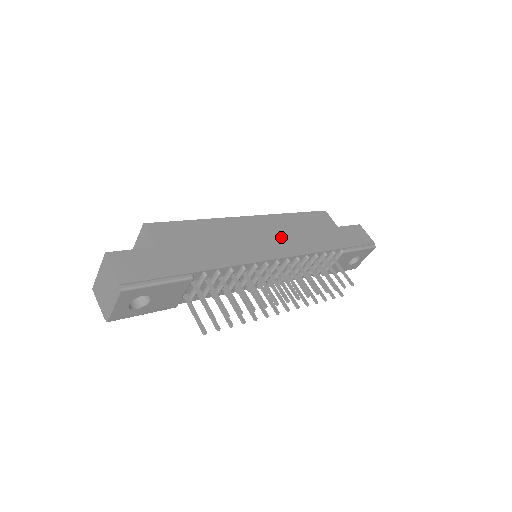
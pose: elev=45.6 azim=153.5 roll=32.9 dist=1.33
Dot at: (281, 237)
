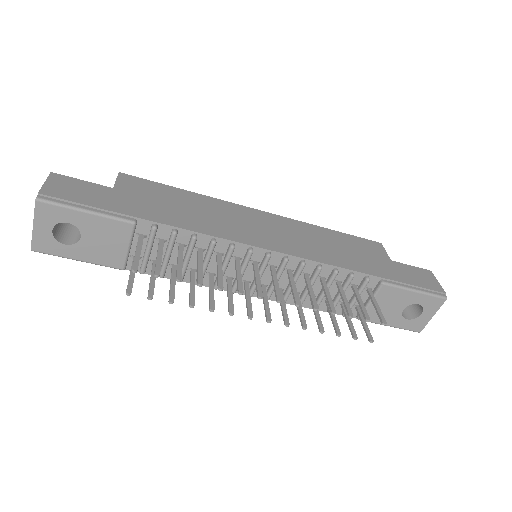
Dot at: (291, 237)
